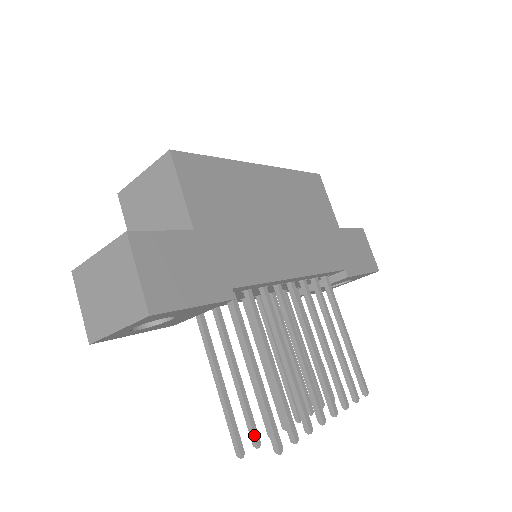
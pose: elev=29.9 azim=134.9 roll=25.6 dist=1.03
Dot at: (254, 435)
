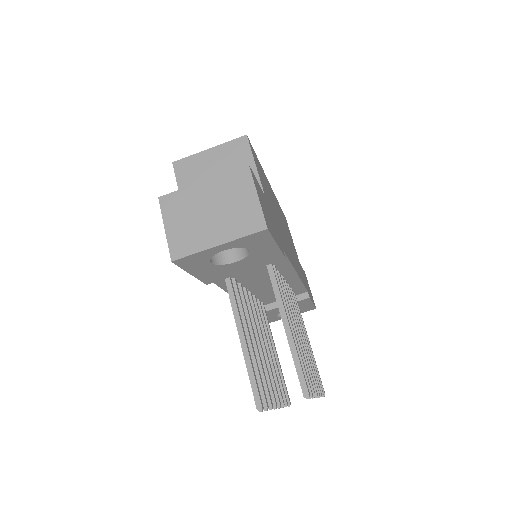
Dot at: (265, 397)
